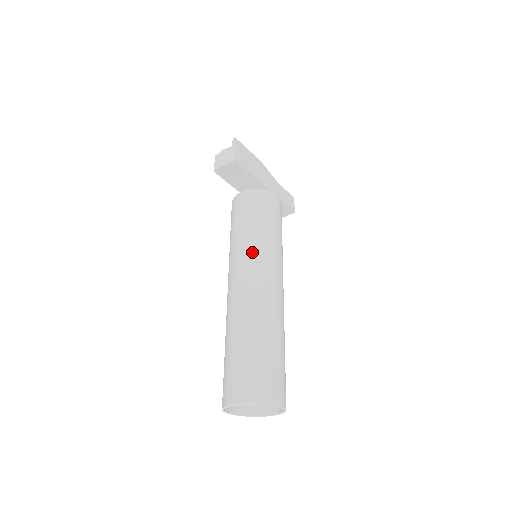
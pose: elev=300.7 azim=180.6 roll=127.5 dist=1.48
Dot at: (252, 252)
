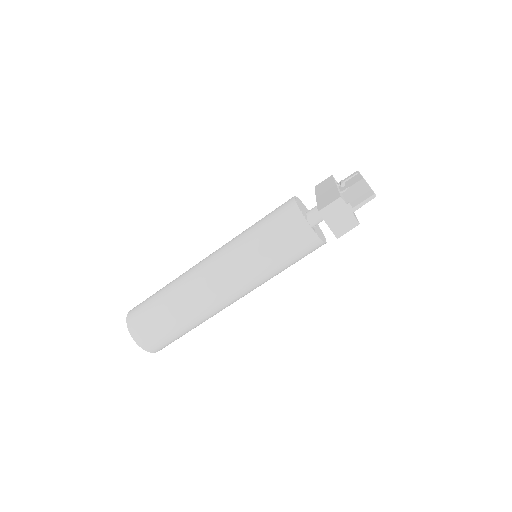
Dot at: (252, 282)
